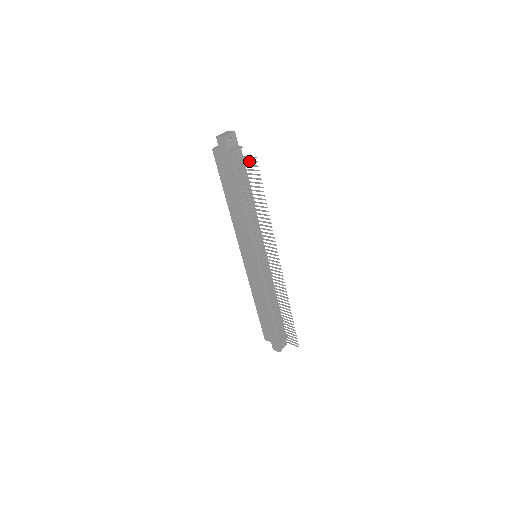
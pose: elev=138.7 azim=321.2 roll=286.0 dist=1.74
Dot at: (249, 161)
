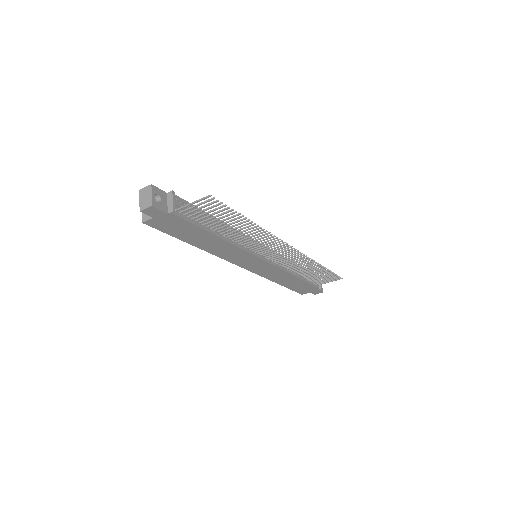
Dot at: (202, 203)
